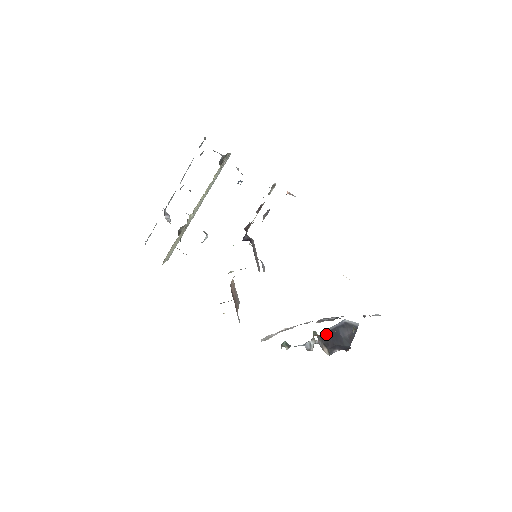
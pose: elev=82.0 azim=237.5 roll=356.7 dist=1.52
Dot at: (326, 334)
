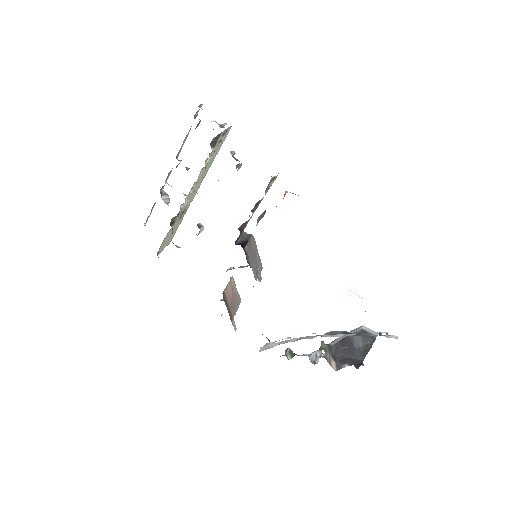
Dot at: (337, 343)
